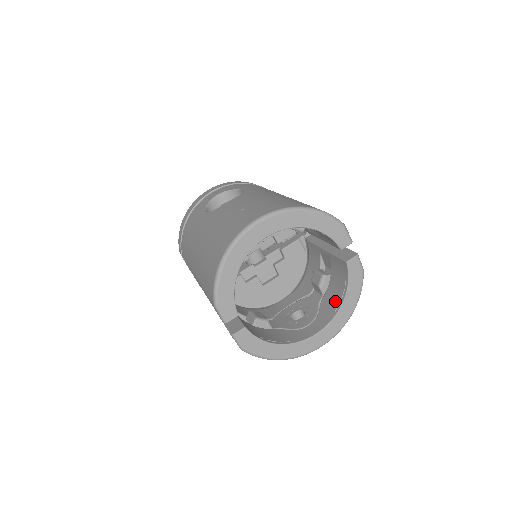
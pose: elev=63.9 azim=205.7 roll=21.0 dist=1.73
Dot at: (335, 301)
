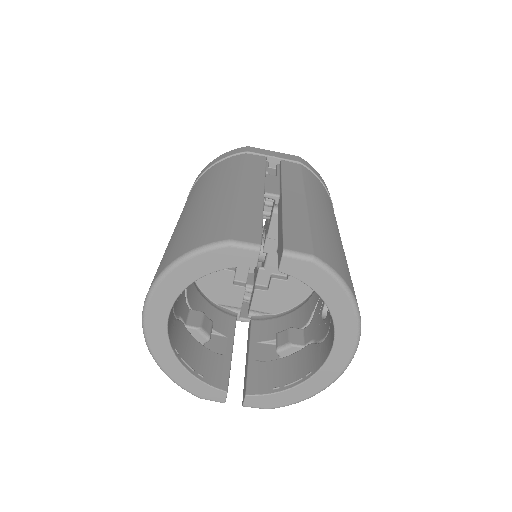
Dot at: occluded
